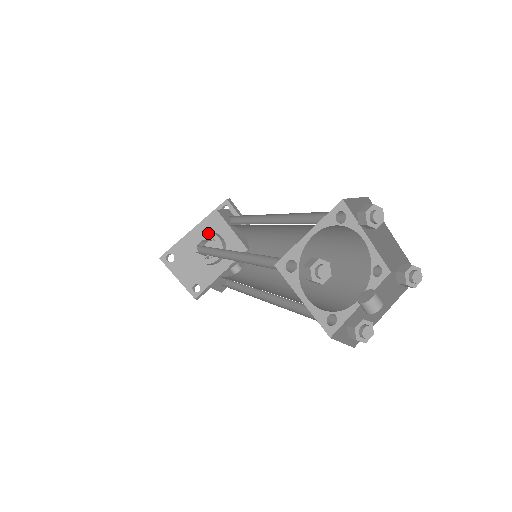
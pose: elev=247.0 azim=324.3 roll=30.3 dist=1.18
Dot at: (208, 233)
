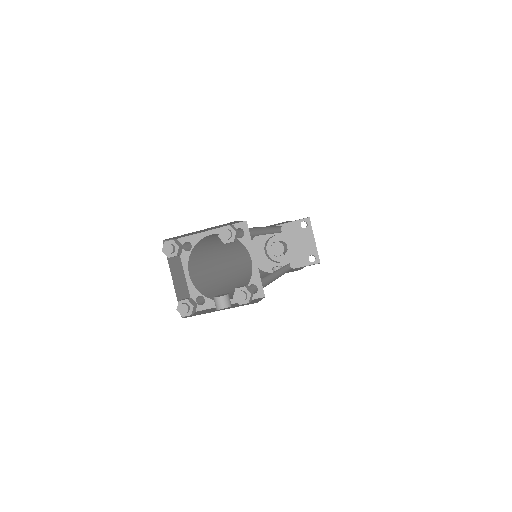
Dot at: occluded
